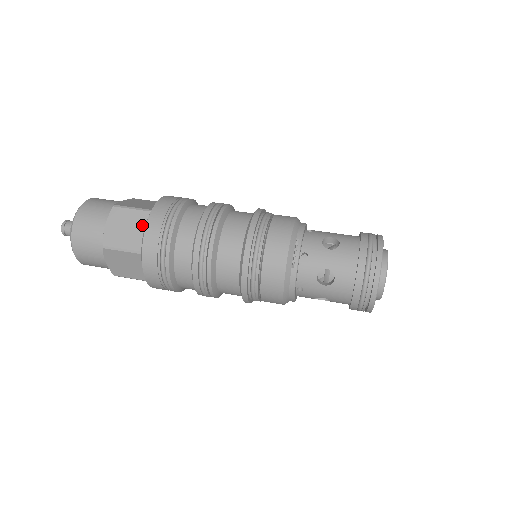
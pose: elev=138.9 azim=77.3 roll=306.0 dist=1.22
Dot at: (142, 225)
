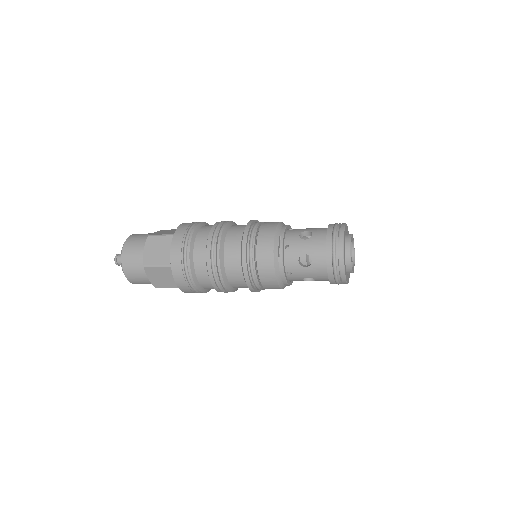
Dot at: (169, 246)
